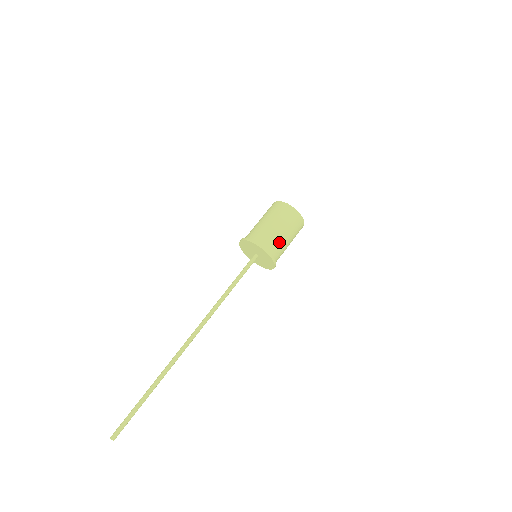
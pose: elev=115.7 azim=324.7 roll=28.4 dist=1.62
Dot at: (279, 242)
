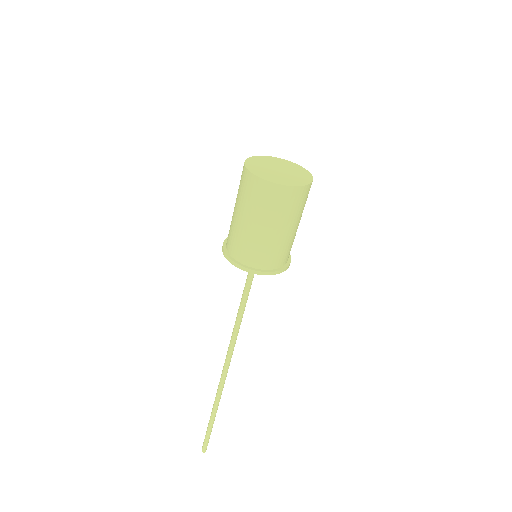
Dot at: (268, 247)
